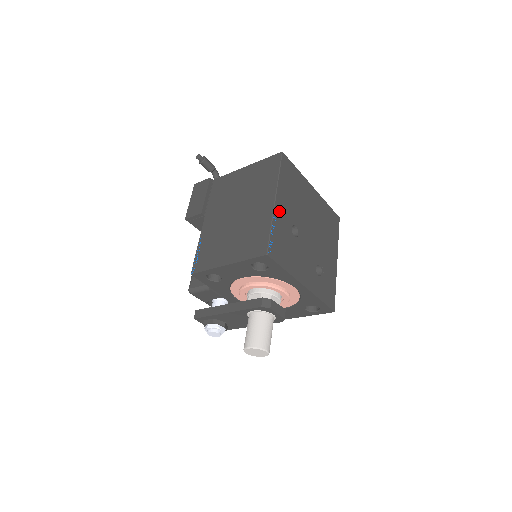
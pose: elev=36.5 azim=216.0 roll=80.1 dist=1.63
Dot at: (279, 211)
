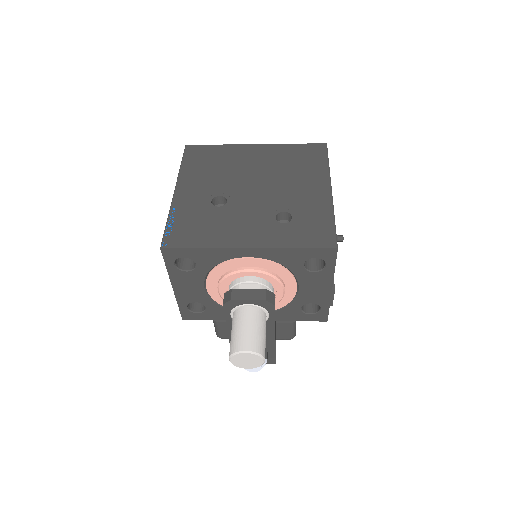
Dot at: (183, 197)
